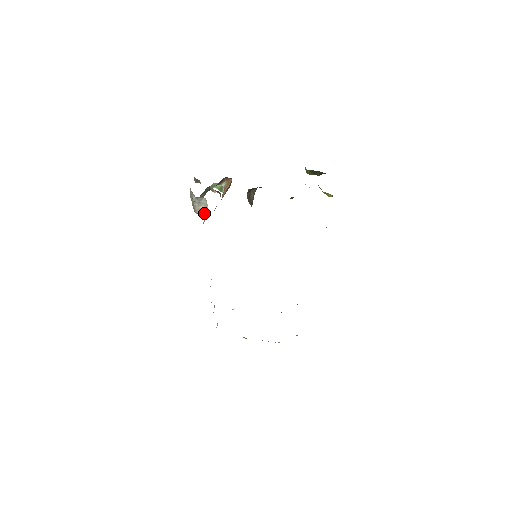
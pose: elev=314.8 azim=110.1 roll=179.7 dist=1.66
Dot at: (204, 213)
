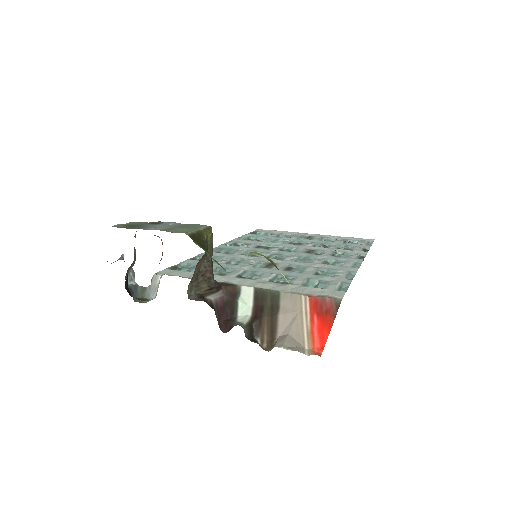
Dot at: occluded
